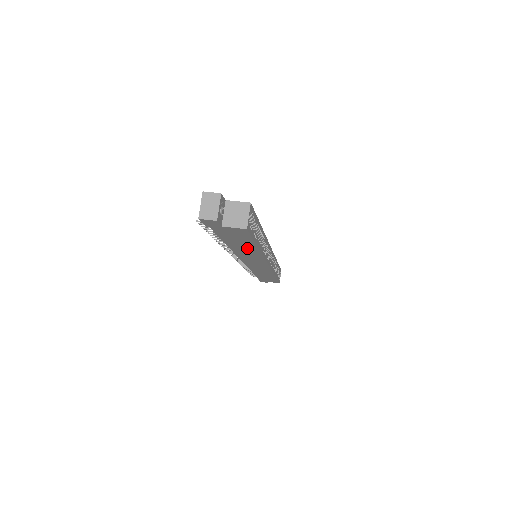
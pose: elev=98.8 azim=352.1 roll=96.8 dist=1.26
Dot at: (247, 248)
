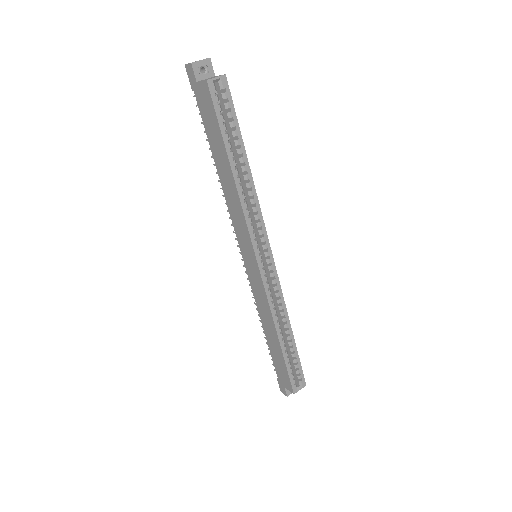
Dot at: (226, 170)
